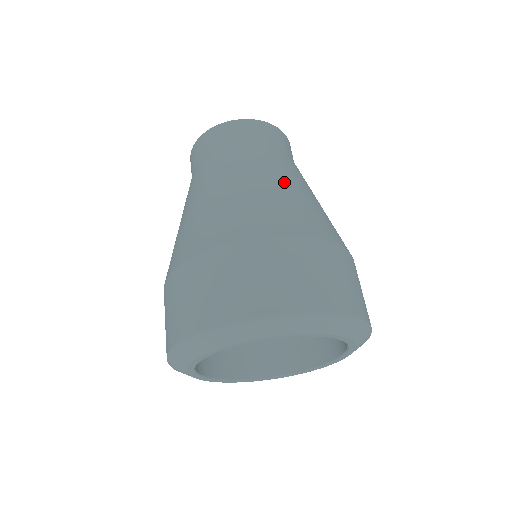
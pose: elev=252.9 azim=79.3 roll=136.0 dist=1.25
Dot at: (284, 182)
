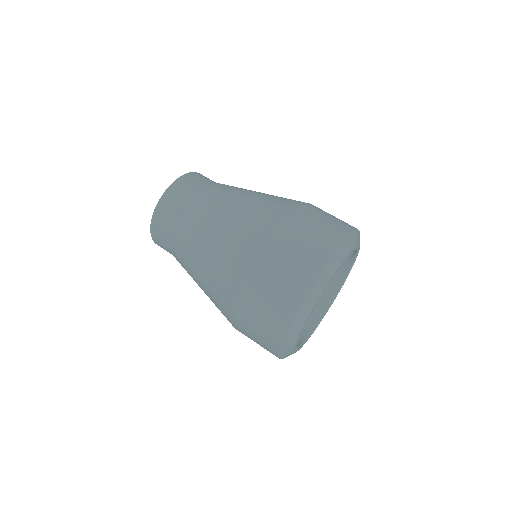
Dot at: (223, 217)
